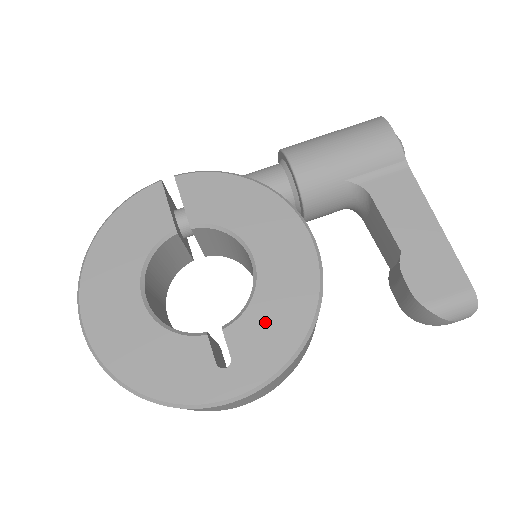
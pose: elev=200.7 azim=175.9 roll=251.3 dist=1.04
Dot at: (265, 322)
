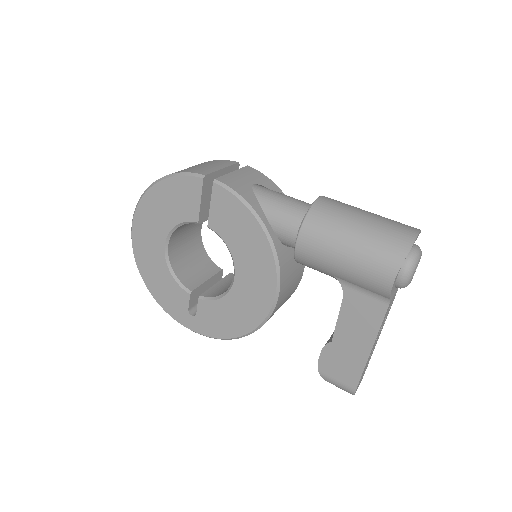
Dot at: (221, 314)
